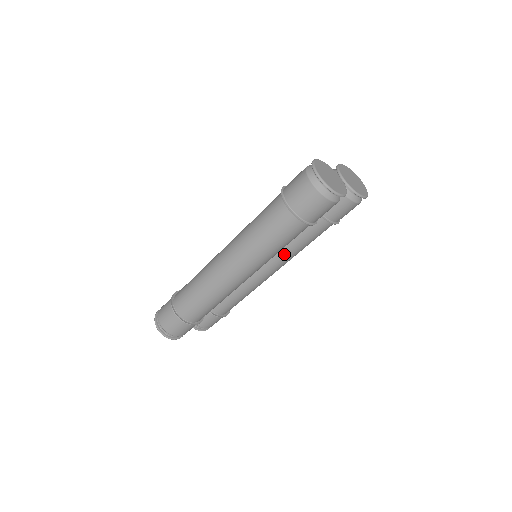
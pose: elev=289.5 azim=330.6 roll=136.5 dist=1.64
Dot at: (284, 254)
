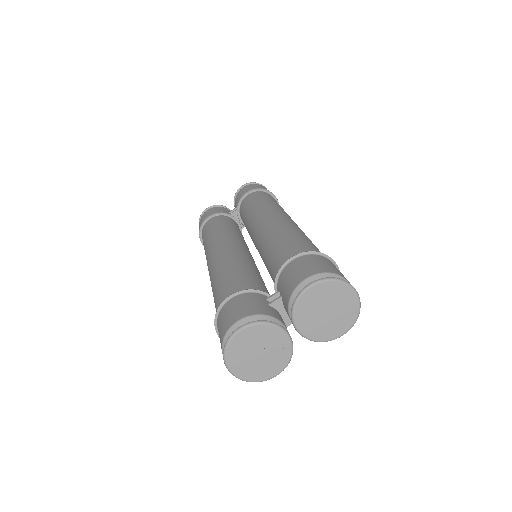
Dot at: occluded
